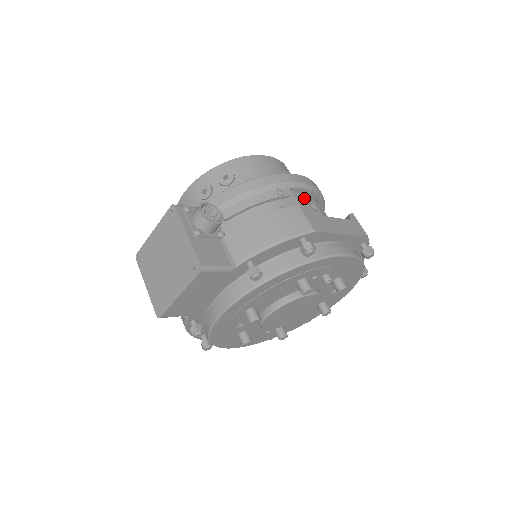
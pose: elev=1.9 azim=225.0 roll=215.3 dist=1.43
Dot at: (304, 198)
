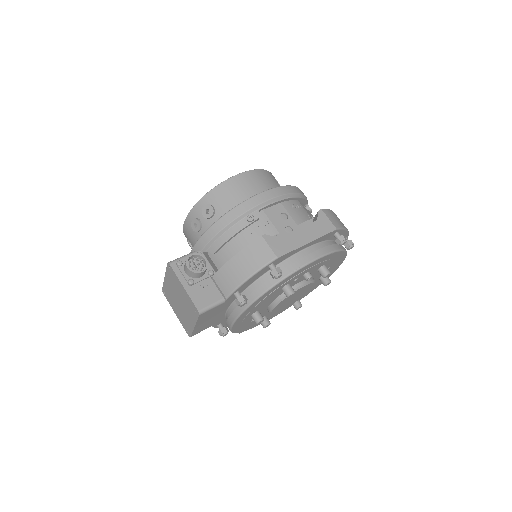
Dot at: (274, 211)
